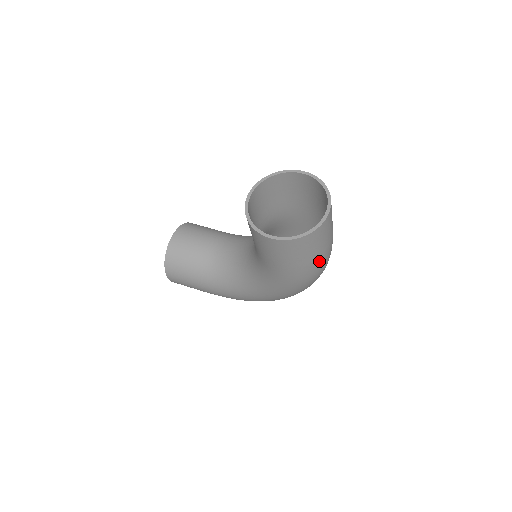
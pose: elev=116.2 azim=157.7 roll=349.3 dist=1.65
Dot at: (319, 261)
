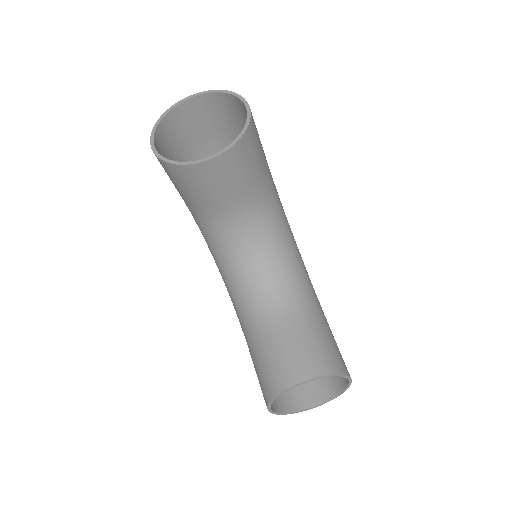
Dot at: occluded
